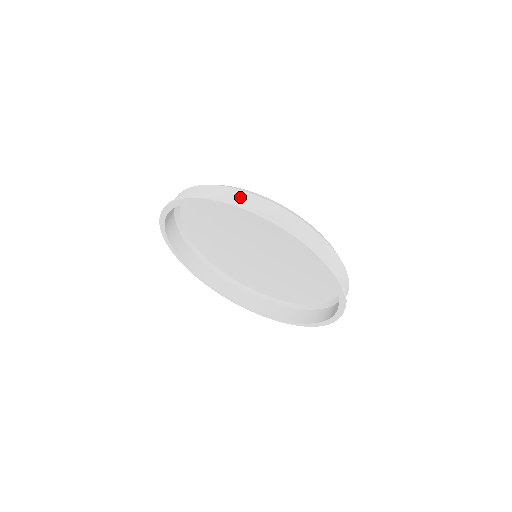
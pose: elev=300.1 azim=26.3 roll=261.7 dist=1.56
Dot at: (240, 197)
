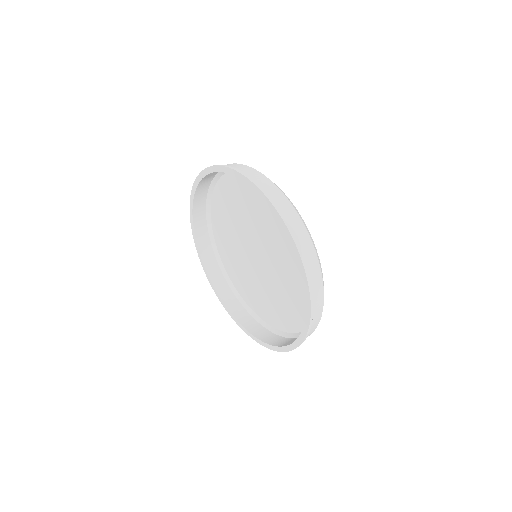
Dot at: (289, 213)
